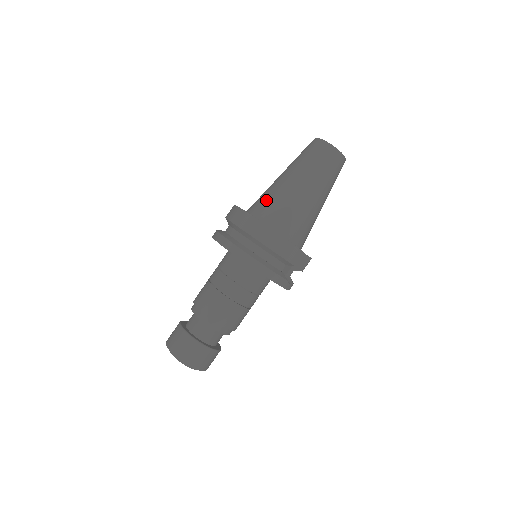
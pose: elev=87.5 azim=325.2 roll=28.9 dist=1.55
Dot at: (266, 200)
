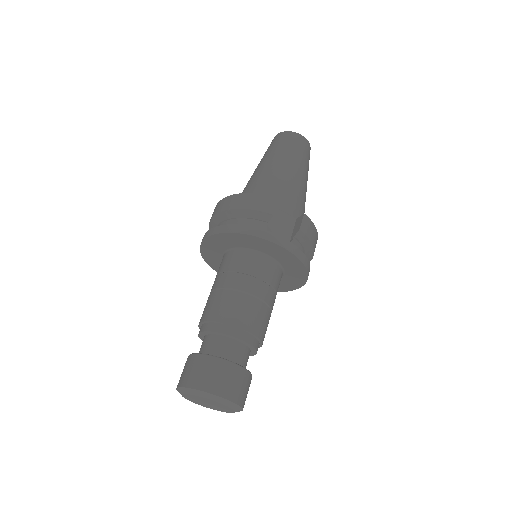
Dot at: occluded
